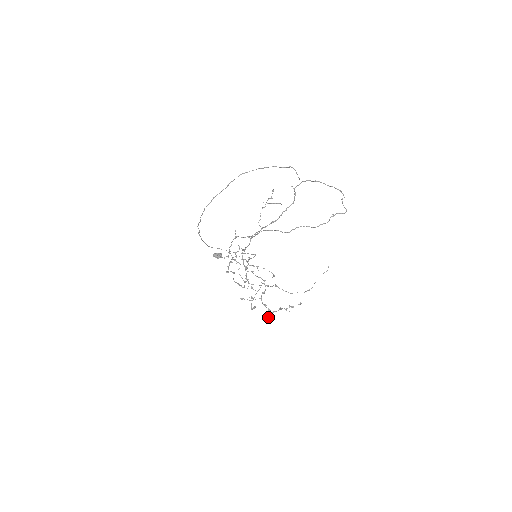
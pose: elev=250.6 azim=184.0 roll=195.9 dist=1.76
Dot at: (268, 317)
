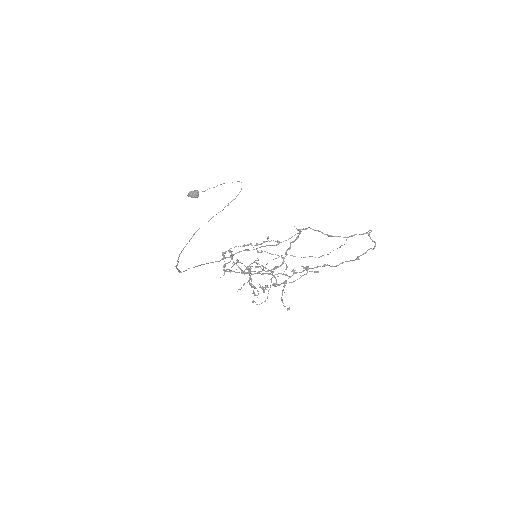
Dot at: (287, 310)
